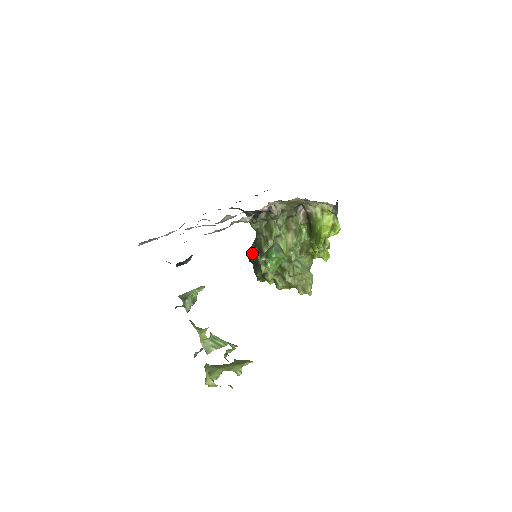
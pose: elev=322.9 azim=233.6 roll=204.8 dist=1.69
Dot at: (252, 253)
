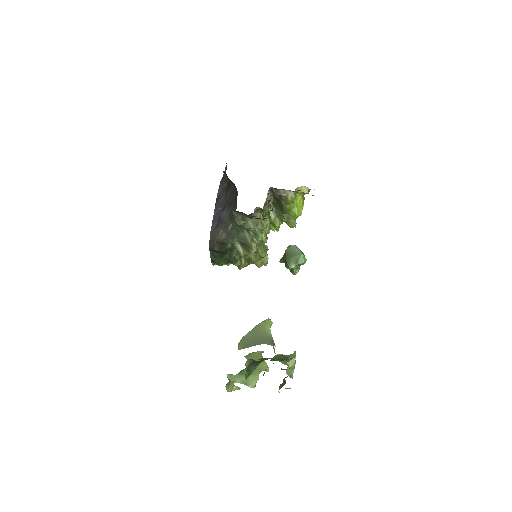
Dot at: (218, 243)
